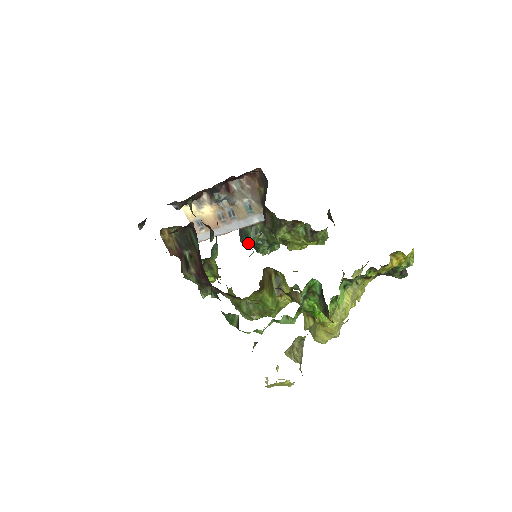
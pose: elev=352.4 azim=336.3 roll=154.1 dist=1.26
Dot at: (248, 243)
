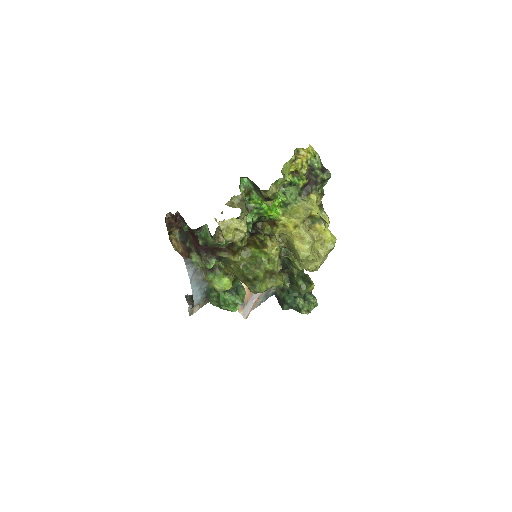
Dot at: (288, 306)
